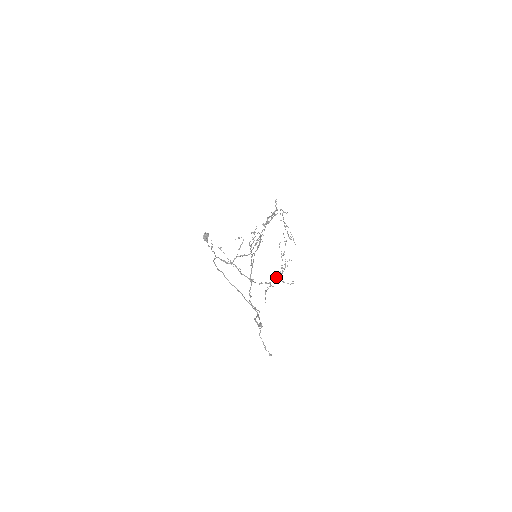
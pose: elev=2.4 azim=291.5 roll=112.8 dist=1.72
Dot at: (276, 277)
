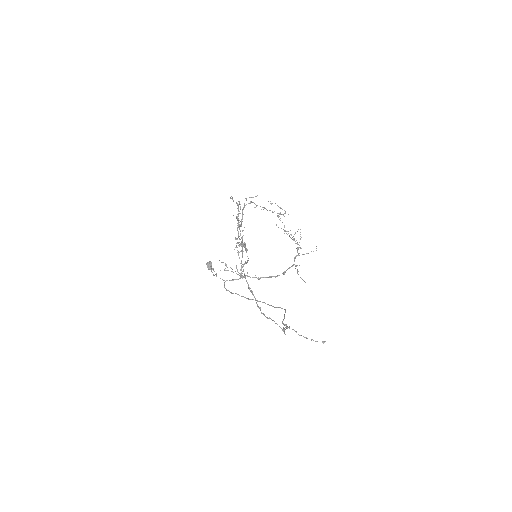
Dot at: (298, 254)
